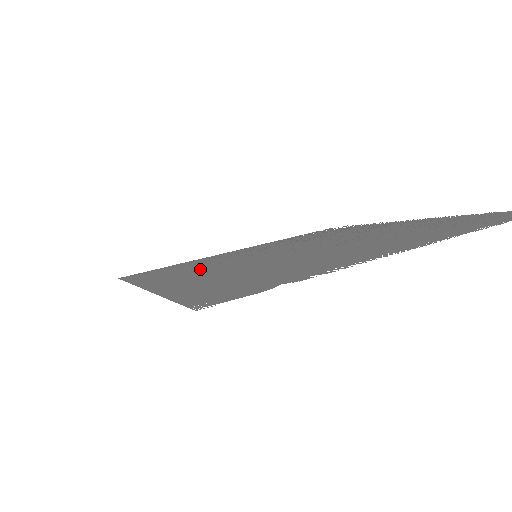
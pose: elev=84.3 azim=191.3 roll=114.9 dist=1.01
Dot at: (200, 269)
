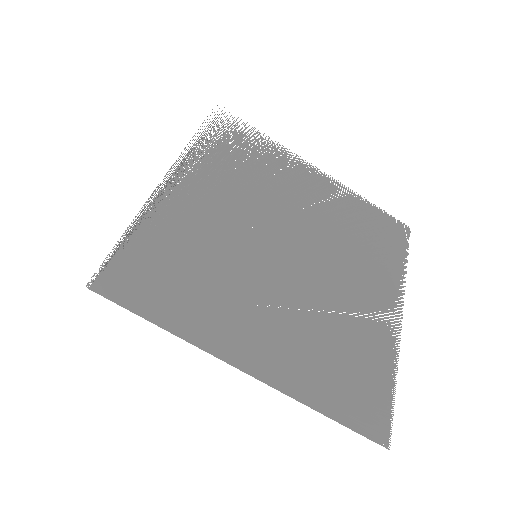
Dot at: (238, 300)
